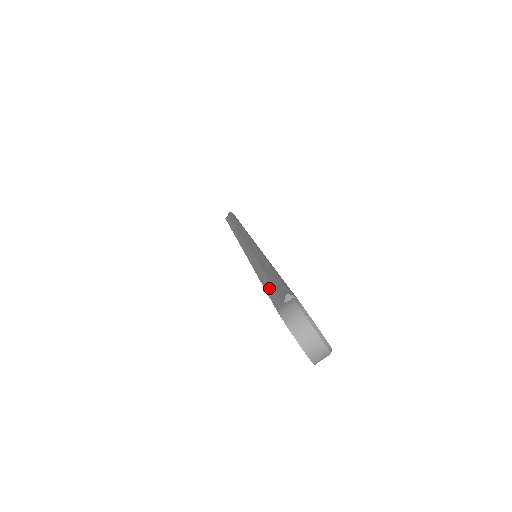
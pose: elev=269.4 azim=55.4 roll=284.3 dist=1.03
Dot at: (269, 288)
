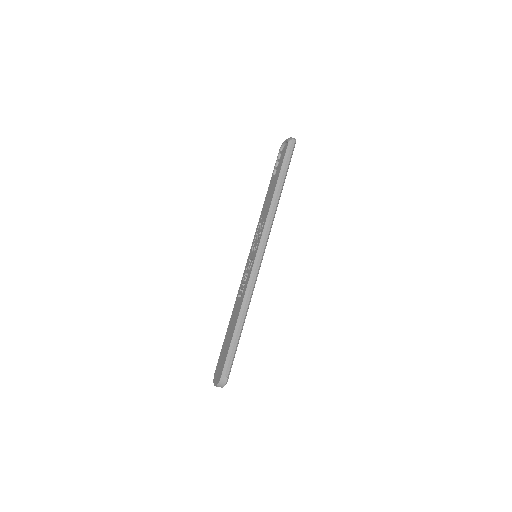
Dot at: (230, 353)
